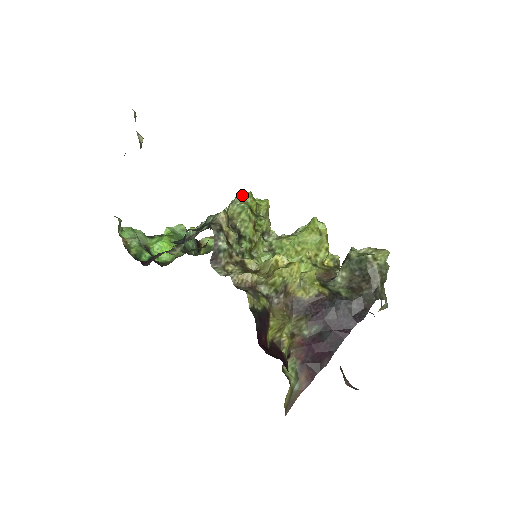
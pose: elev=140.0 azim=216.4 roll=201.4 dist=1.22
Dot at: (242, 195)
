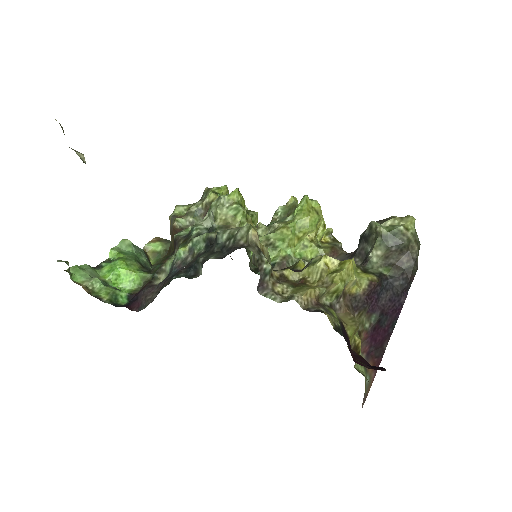
Dot at: (229, 194)
